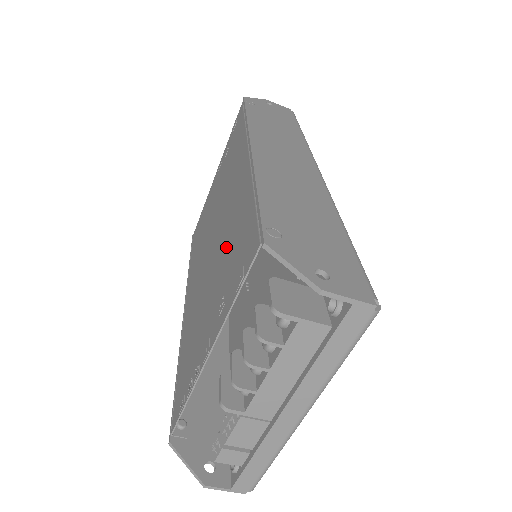
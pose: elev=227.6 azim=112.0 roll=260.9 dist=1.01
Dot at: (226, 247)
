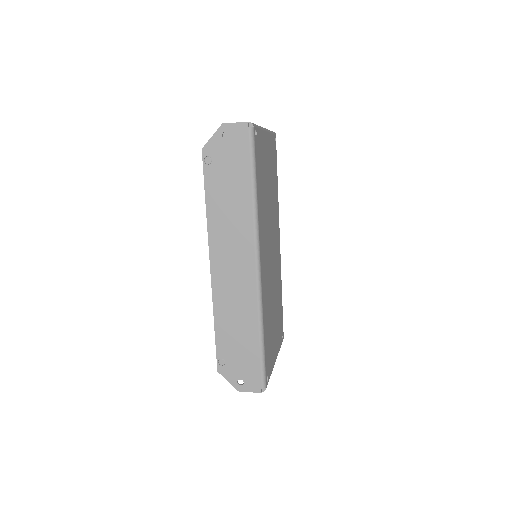
Dot at: occluded
